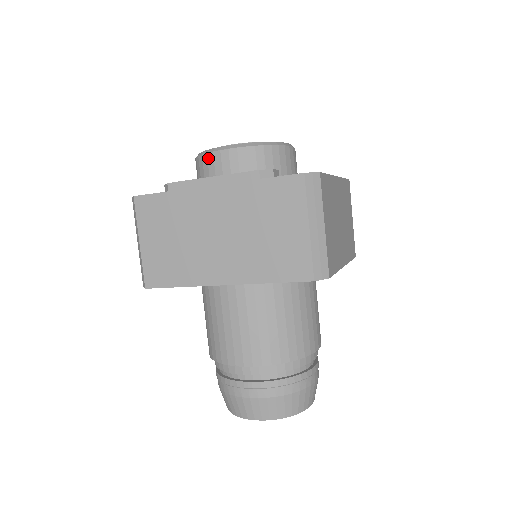
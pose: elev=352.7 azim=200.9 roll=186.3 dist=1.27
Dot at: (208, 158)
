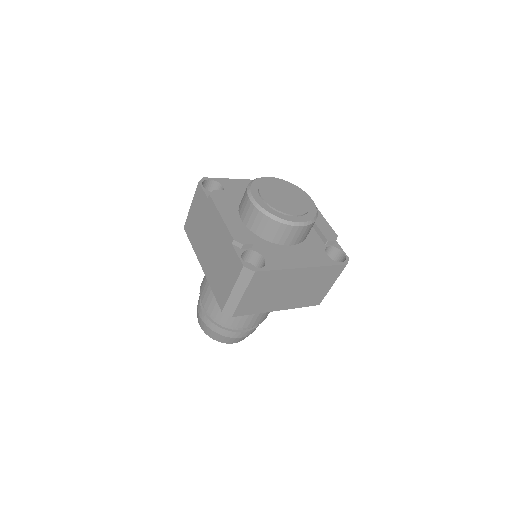
Dot at: (245, 194)
